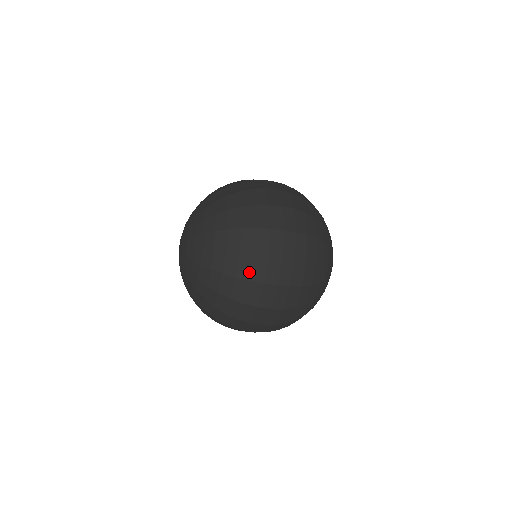
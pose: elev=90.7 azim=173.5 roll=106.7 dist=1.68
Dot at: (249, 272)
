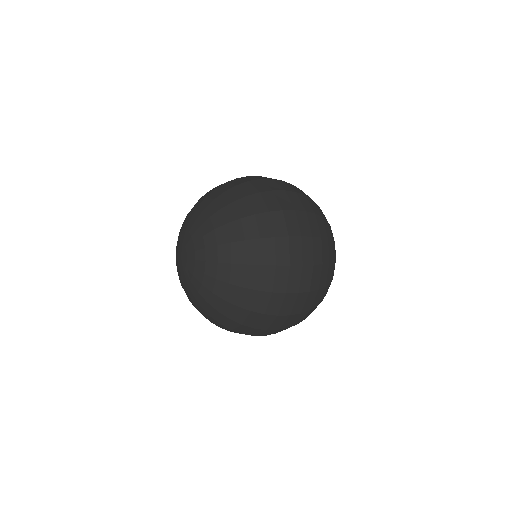
Dot at: (264, 205)
